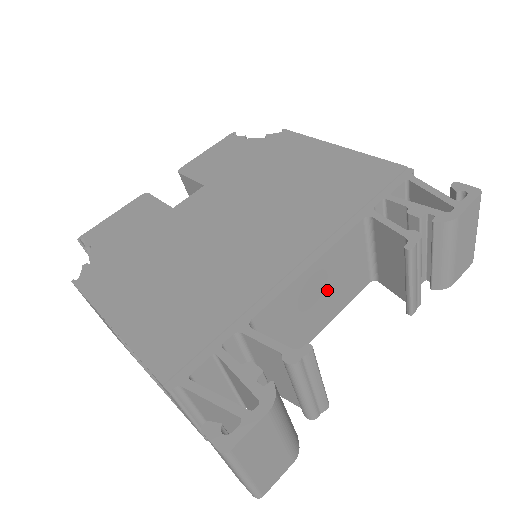
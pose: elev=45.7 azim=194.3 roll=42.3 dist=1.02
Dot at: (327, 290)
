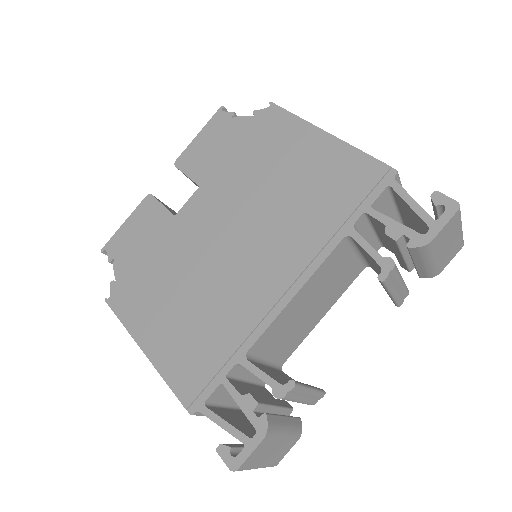
Dot at: (318, 298)
